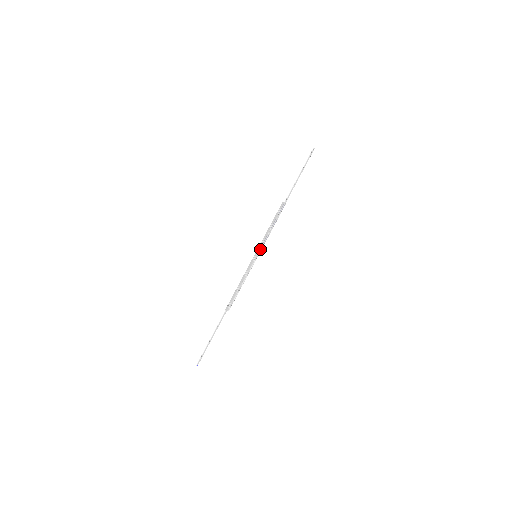
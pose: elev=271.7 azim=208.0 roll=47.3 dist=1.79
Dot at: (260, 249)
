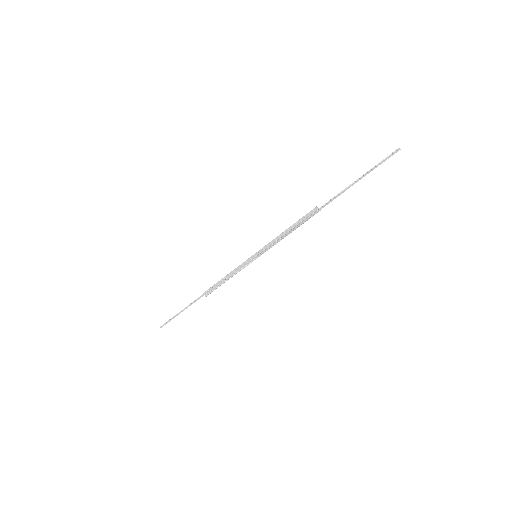
Dot at: (263, 251)
